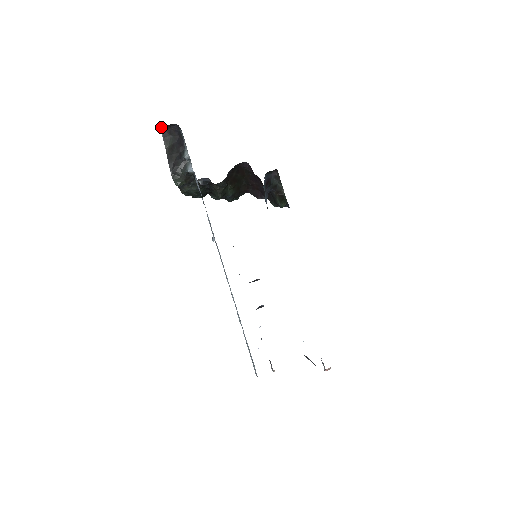
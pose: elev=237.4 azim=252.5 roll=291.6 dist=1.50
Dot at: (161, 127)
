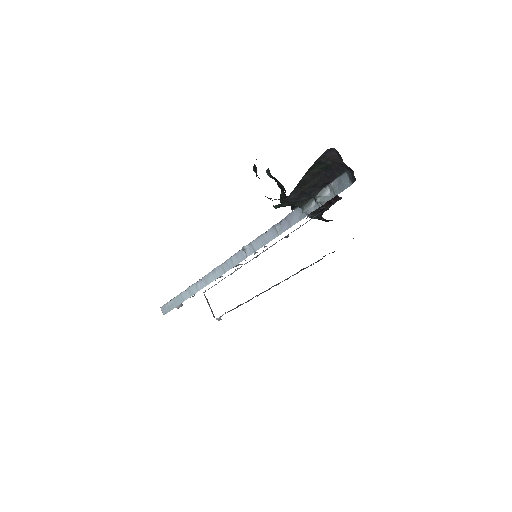
Dot at: (334, 148)
